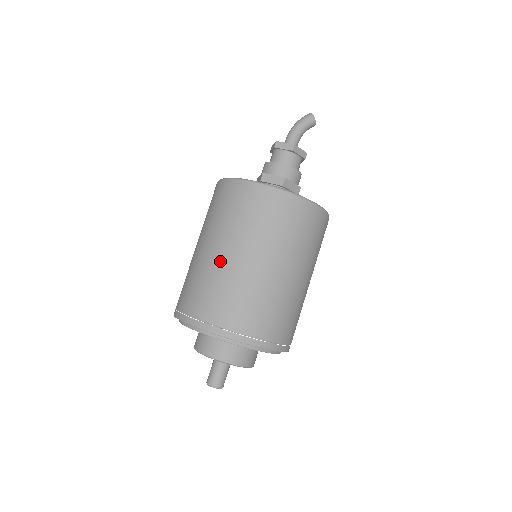
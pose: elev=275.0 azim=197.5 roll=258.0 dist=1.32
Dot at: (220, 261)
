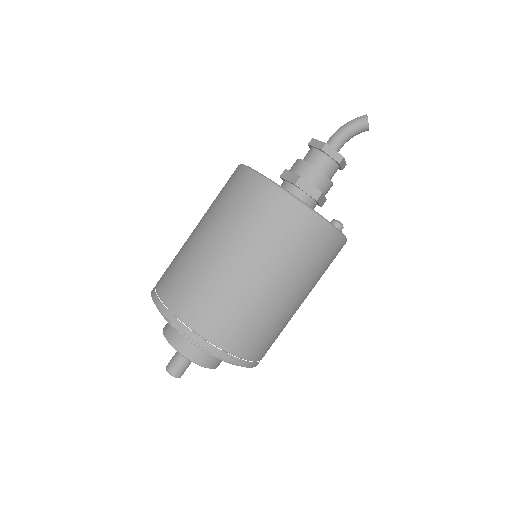
Dot at: (193, 241)
